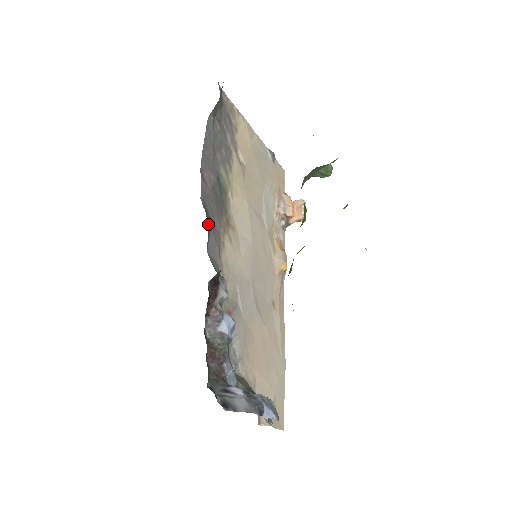
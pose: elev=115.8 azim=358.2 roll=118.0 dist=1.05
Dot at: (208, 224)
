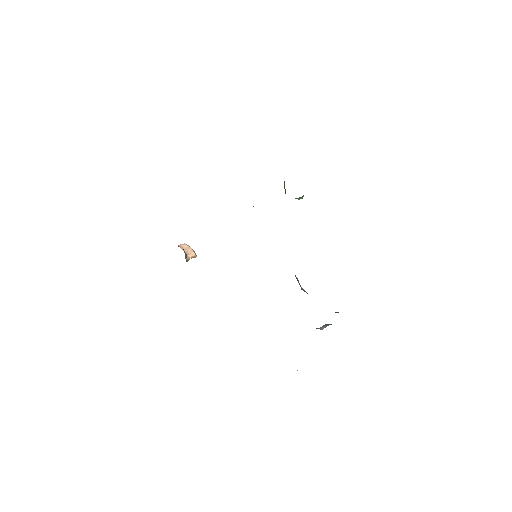
Dot at: occluded
